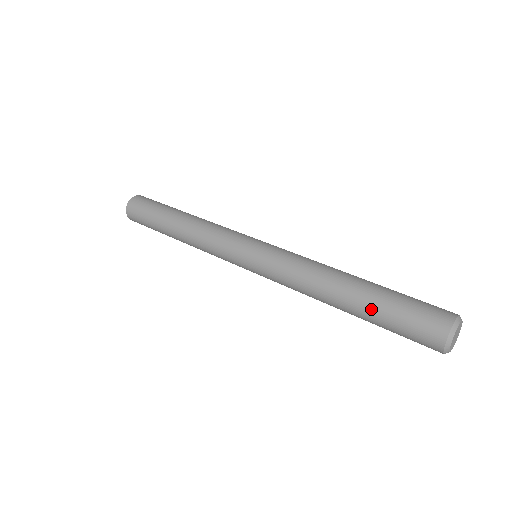
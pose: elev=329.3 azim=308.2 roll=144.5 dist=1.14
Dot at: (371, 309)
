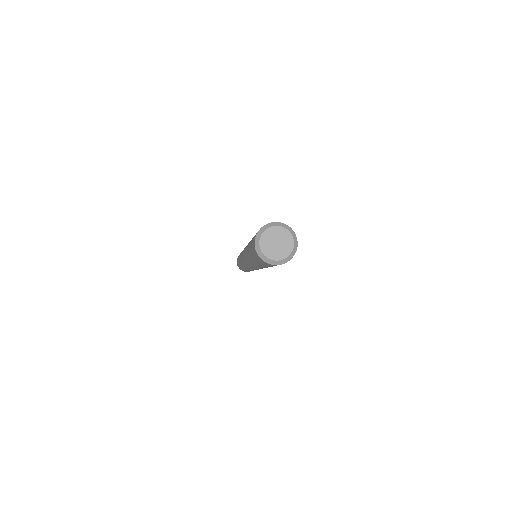
Dot at: occluded
